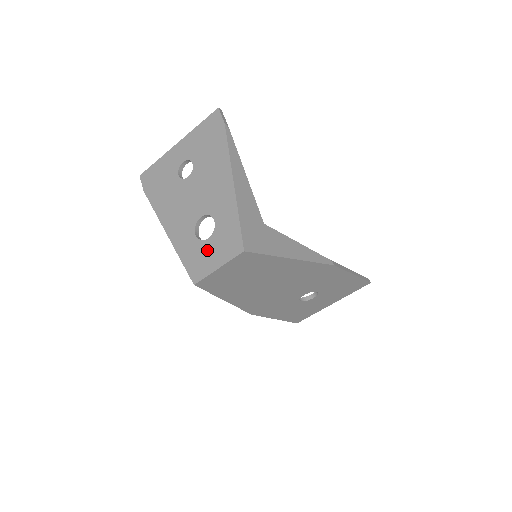
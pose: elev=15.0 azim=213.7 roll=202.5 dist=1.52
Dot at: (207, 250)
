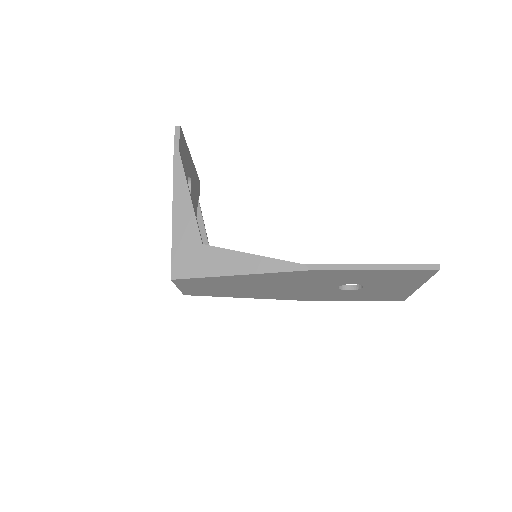
Dot at: occluded
